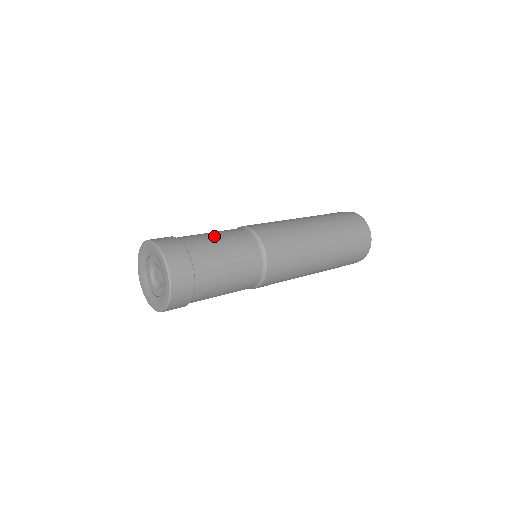
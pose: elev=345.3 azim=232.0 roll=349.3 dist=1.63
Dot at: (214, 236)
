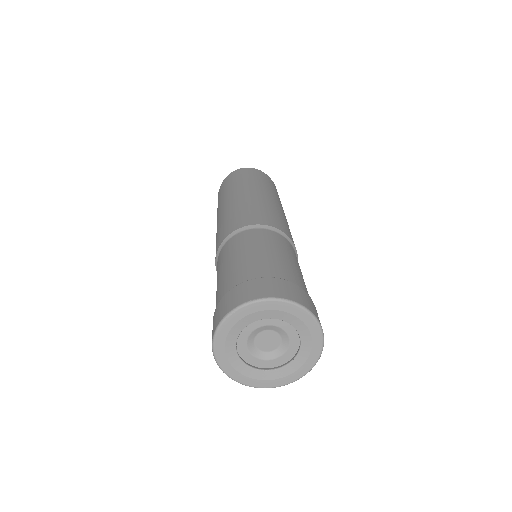
Dot at: (244, 256)
